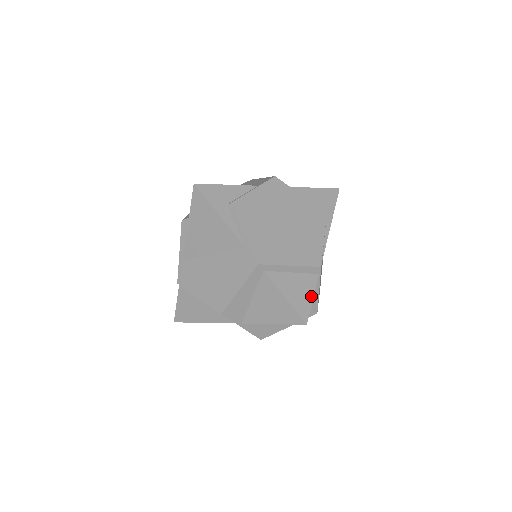
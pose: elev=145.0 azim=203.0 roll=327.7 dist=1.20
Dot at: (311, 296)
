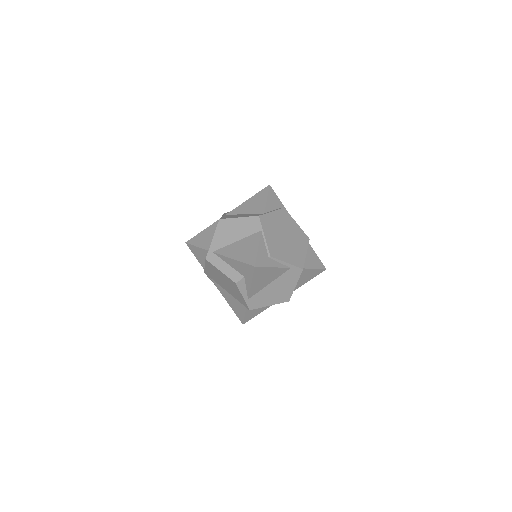
Dot at: (316, 256)
